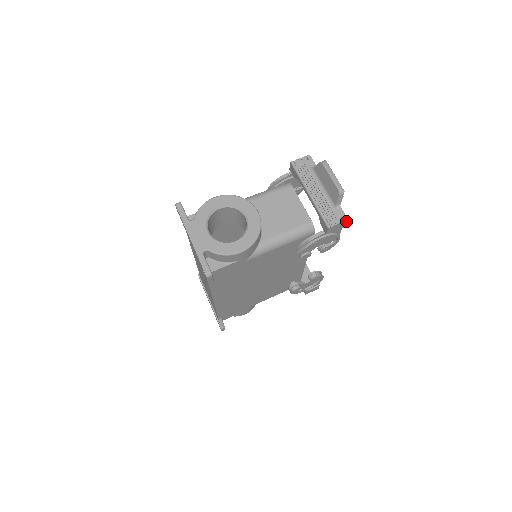
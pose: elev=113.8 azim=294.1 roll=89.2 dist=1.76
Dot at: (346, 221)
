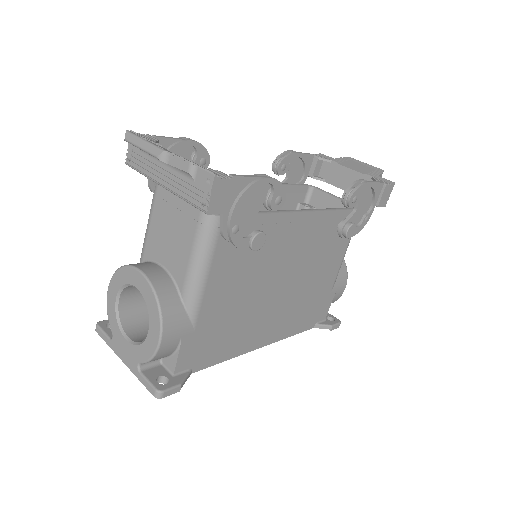
Dot at: (217, 178)
